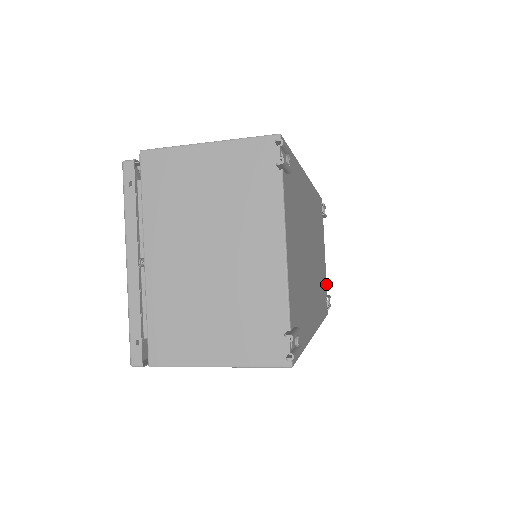
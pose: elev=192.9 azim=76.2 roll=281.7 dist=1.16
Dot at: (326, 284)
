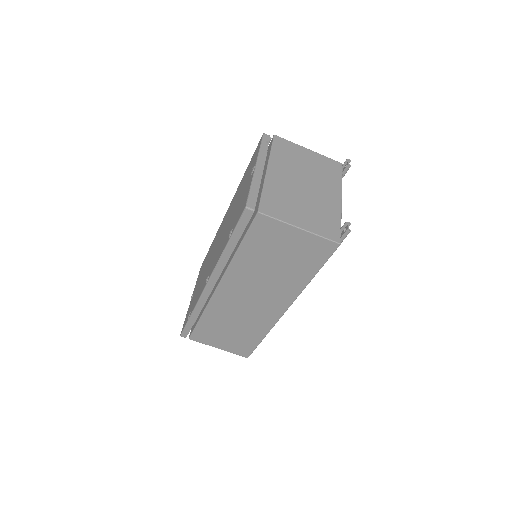
Dot at: occluded
